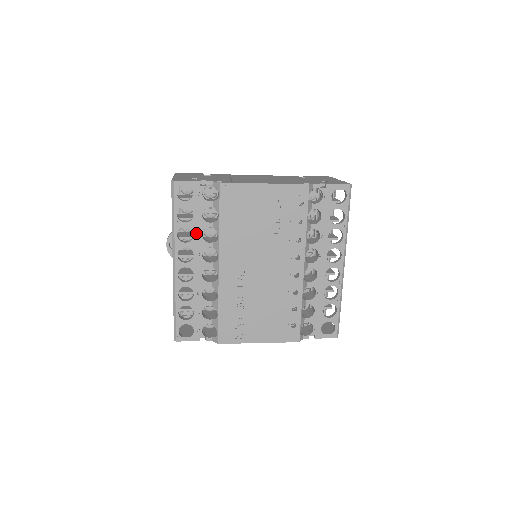
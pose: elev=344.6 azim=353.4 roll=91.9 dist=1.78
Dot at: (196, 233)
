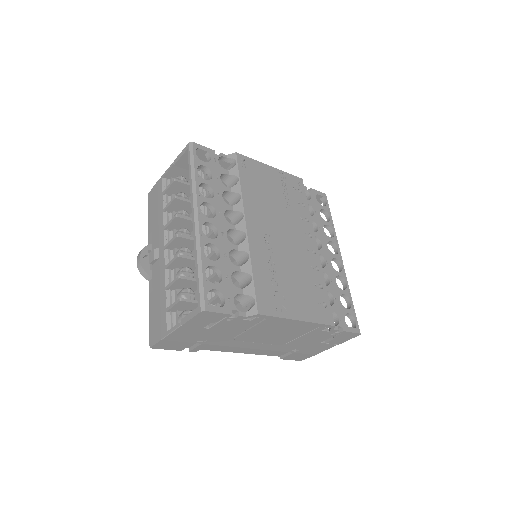
Dot at: (216, 193)
